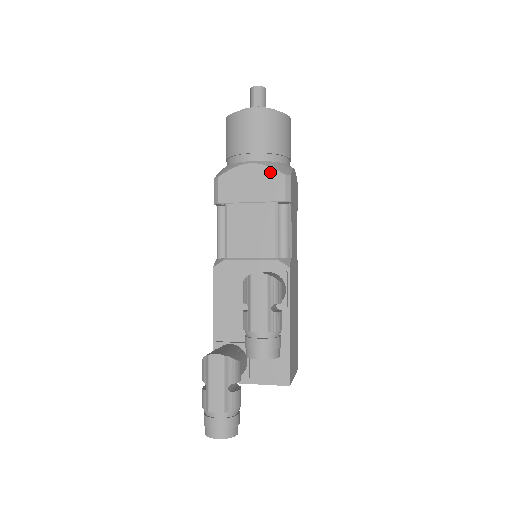
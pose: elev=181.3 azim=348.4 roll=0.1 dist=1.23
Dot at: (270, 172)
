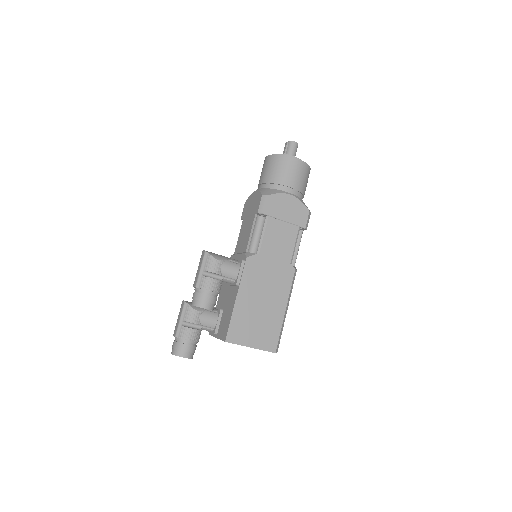
Dot at: (259, 195)
